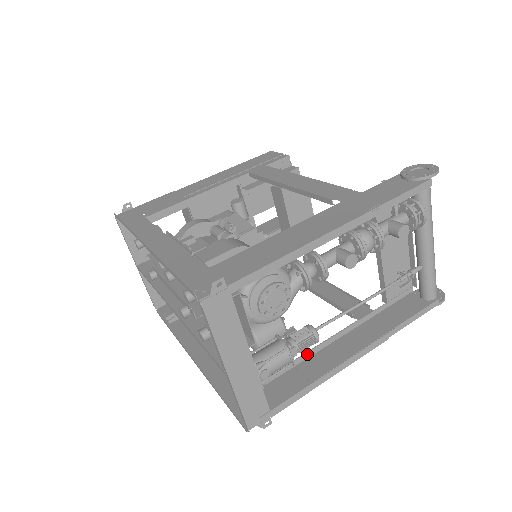
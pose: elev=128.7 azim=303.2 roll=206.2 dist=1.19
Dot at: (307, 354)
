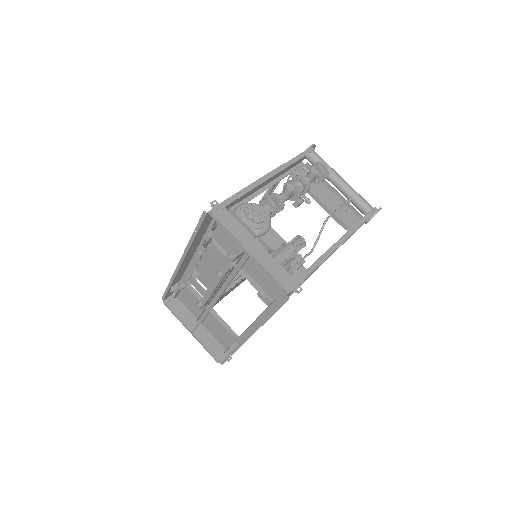
Dot at: occluded
